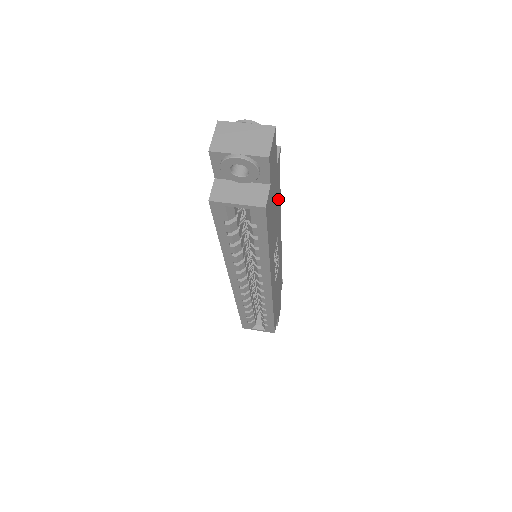
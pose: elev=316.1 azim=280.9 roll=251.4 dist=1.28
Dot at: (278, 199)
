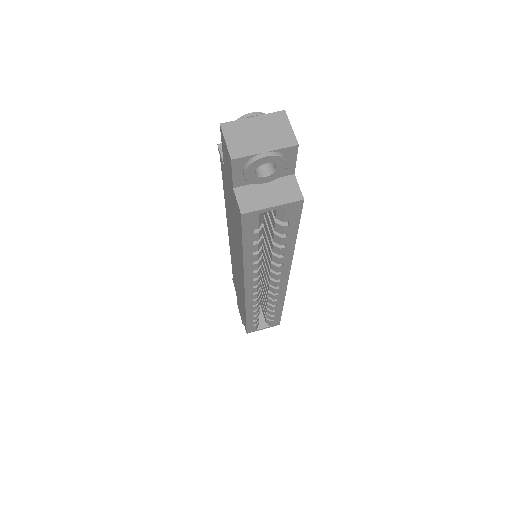
Dot at: occluded
